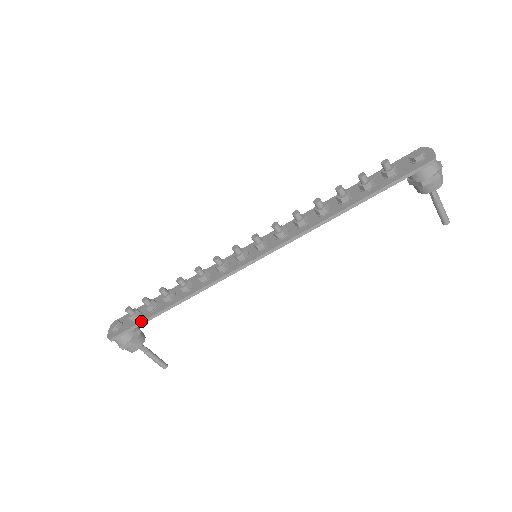
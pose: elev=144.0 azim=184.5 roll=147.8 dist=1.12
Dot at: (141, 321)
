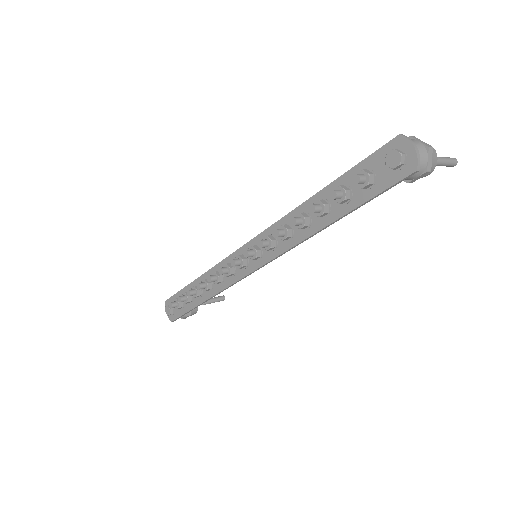
Dot at: (187, 311)
